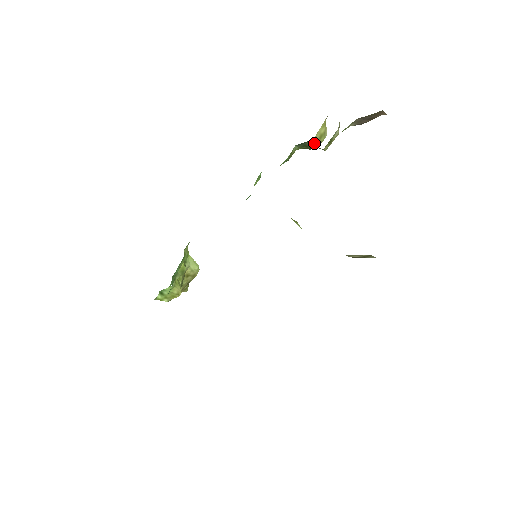
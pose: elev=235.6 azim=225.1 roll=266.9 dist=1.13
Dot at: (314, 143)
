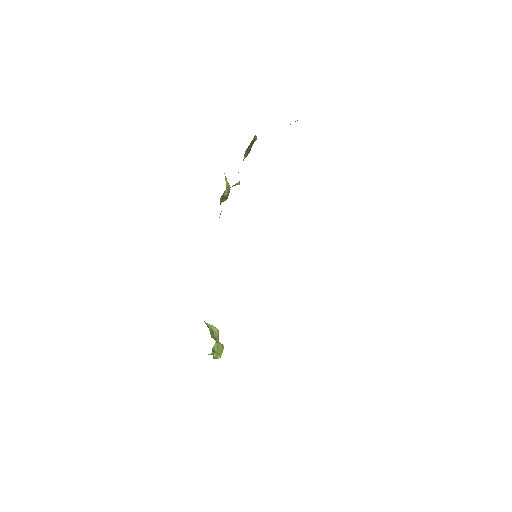
Dot at: (227, 192)
